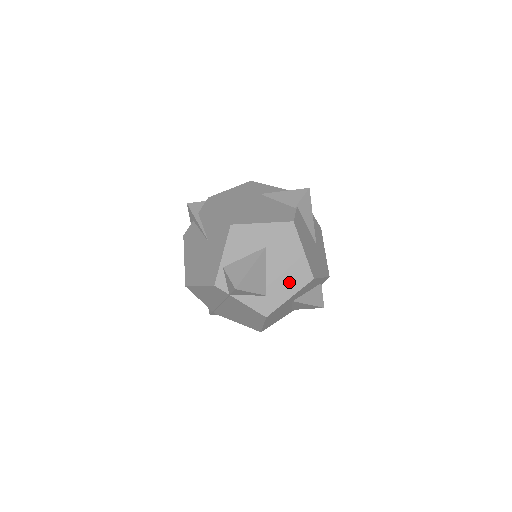
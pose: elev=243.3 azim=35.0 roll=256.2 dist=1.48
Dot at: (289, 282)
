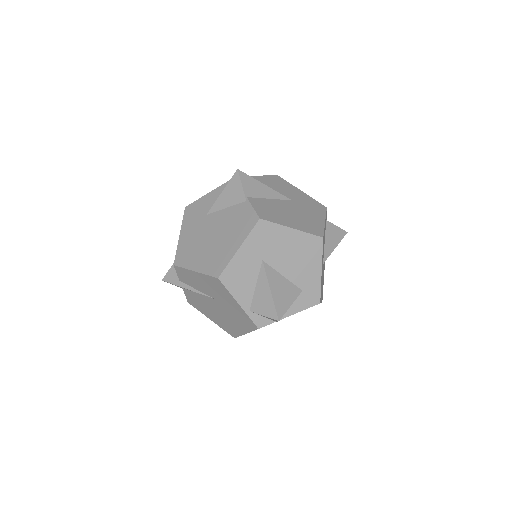
Dot at: (308, 262)
